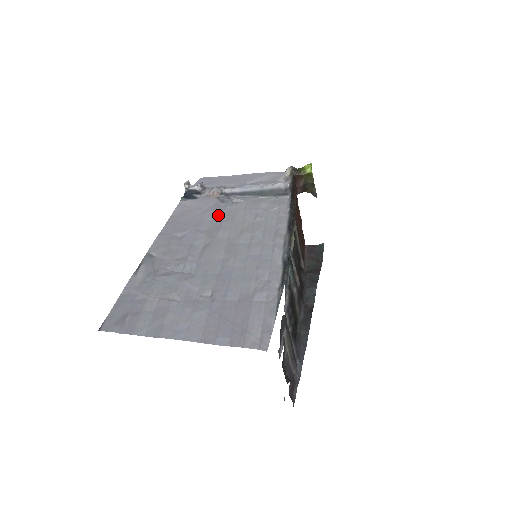
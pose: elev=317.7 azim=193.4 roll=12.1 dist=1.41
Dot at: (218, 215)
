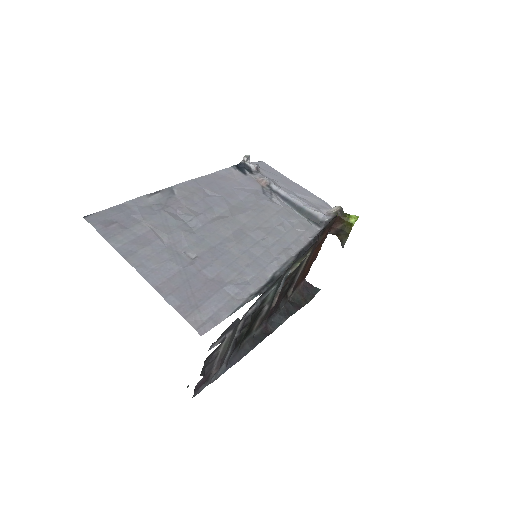
Dot at: (251, 200)
